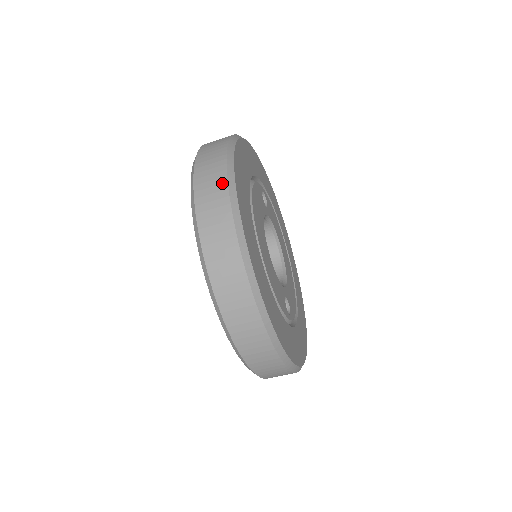
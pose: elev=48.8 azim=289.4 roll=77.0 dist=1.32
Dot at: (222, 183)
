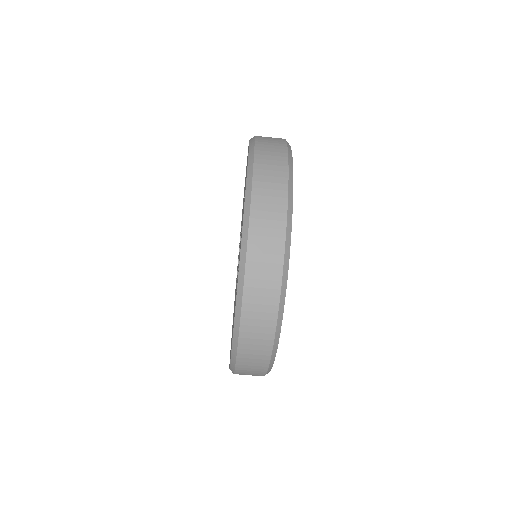
Dot at: (277, 272)
